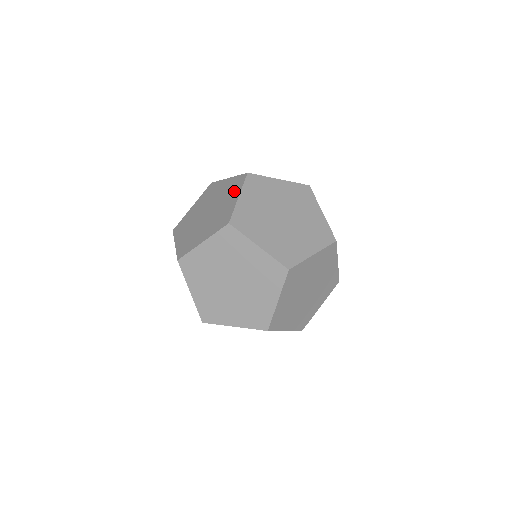
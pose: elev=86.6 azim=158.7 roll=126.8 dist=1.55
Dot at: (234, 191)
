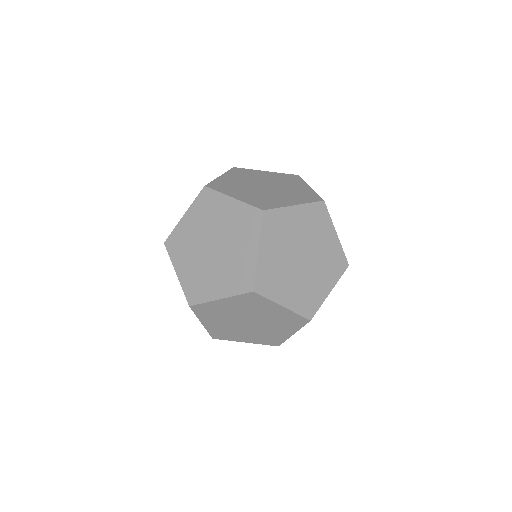
Dot at: (299, 198)
